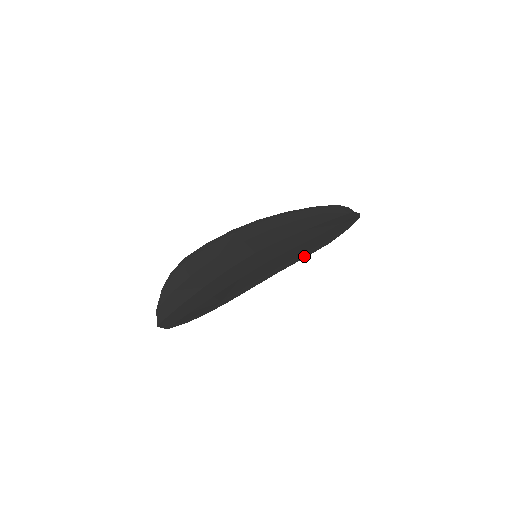
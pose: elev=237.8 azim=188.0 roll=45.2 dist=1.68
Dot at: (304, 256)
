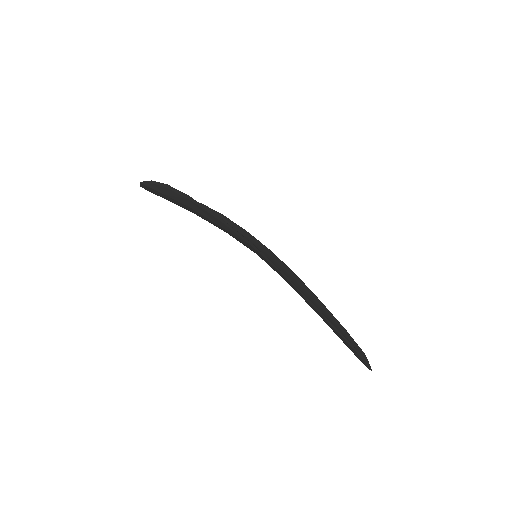
Dot at: occluded
